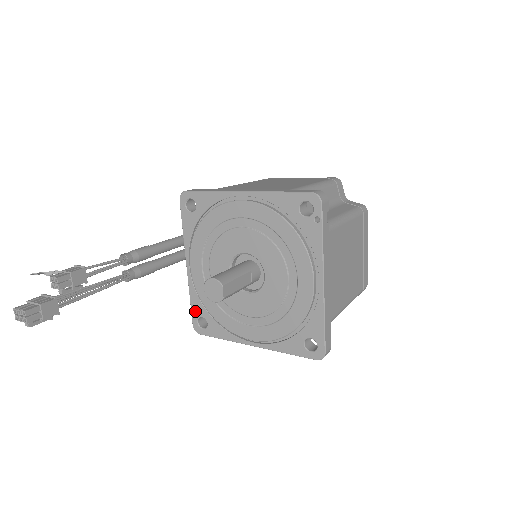
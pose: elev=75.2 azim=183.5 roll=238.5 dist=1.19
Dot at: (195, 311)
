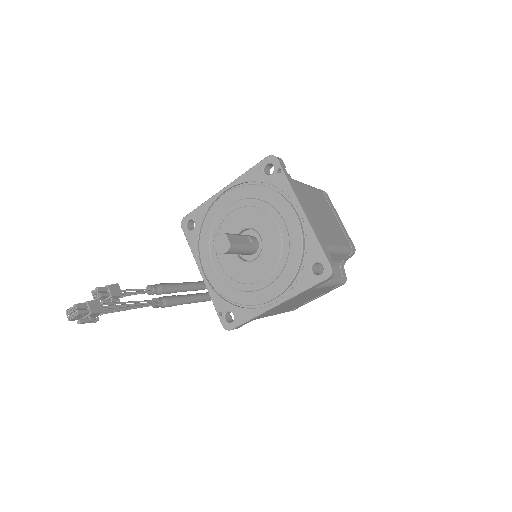
Dot at: (220, 311)
